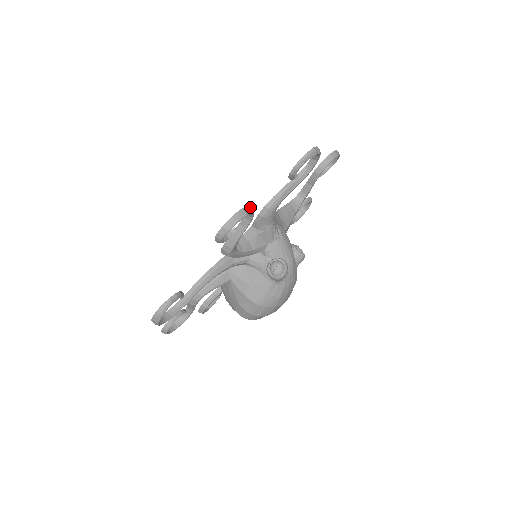
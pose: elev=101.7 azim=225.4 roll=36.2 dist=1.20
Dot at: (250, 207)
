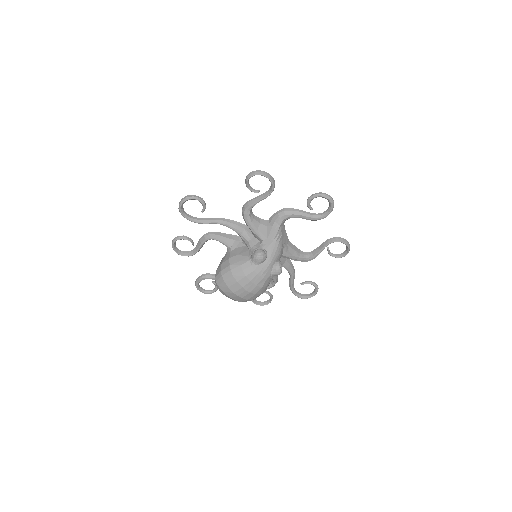
Dot at: occluded
